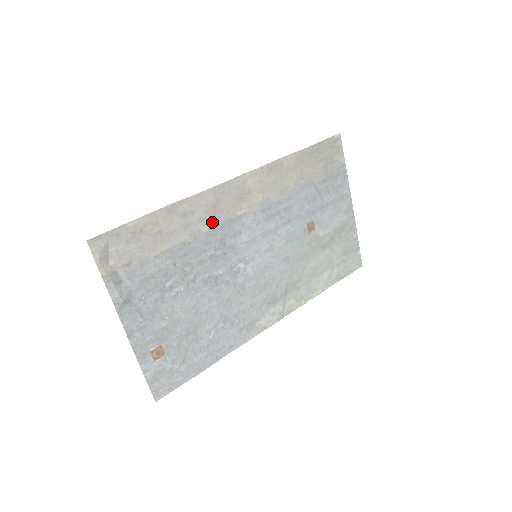
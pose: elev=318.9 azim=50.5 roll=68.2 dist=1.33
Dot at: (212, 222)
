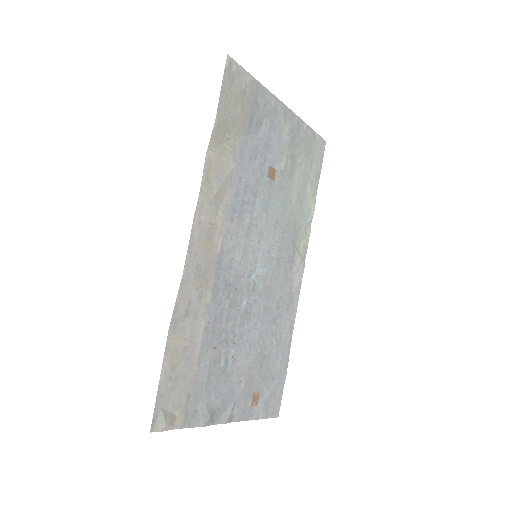
Dot at: (208, 286)
